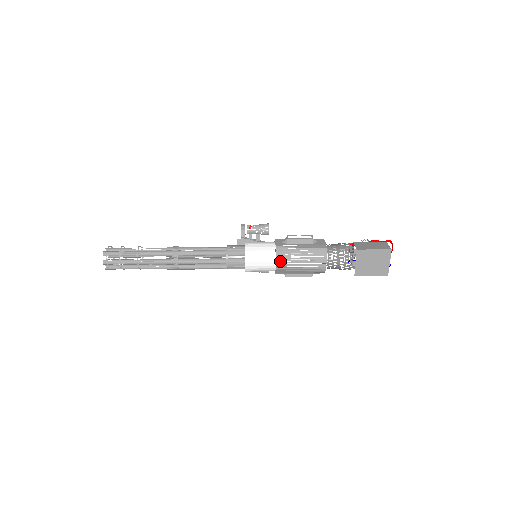
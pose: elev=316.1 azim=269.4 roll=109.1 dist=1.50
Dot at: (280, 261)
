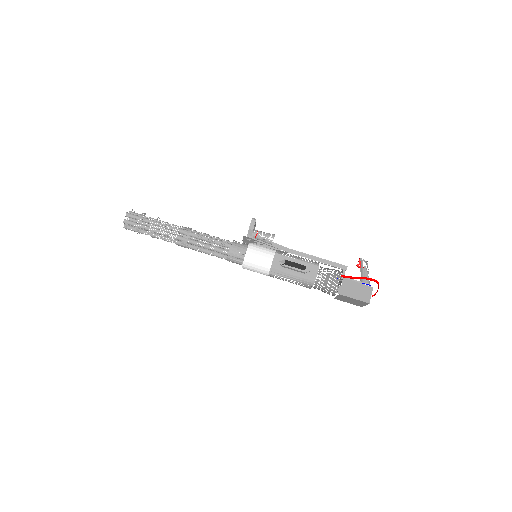
Dot at: occluded
